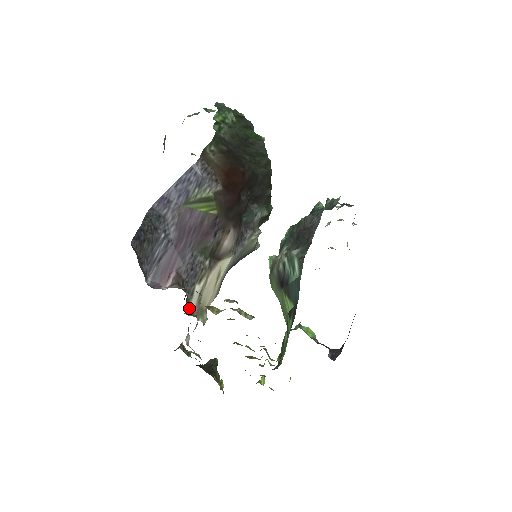
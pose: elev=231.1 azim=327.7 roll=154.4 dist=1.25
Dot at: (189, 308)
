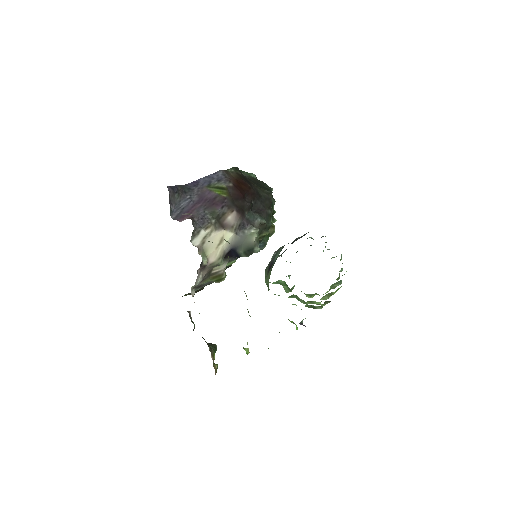
Dot at: (194, 241)
